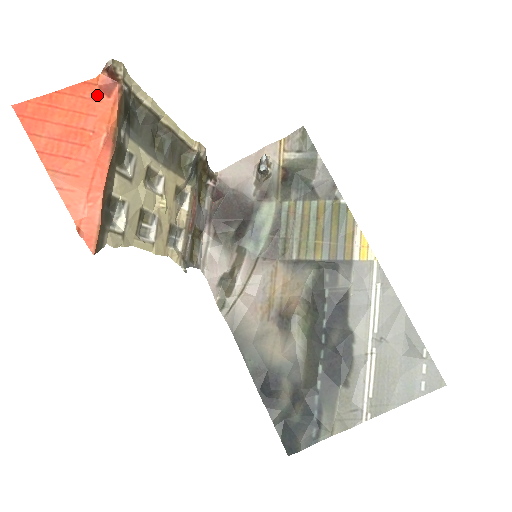
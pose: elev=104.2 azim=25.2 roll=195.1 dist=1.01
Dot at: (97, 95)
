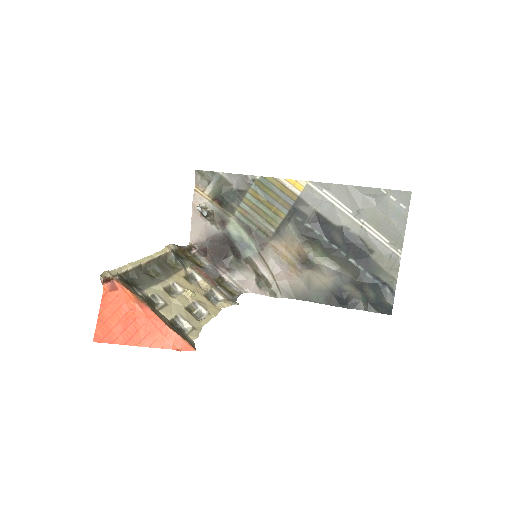
Dot at: (113, 295)
